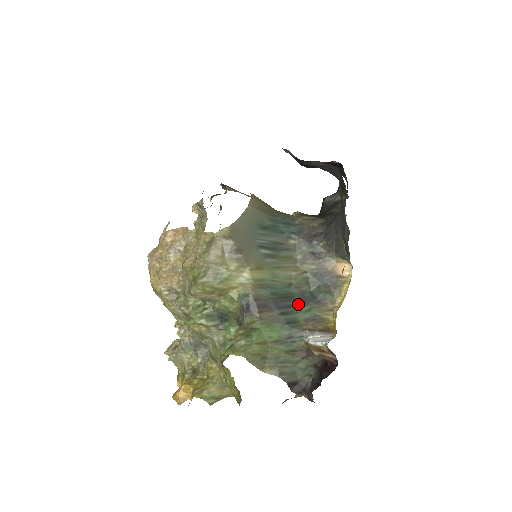
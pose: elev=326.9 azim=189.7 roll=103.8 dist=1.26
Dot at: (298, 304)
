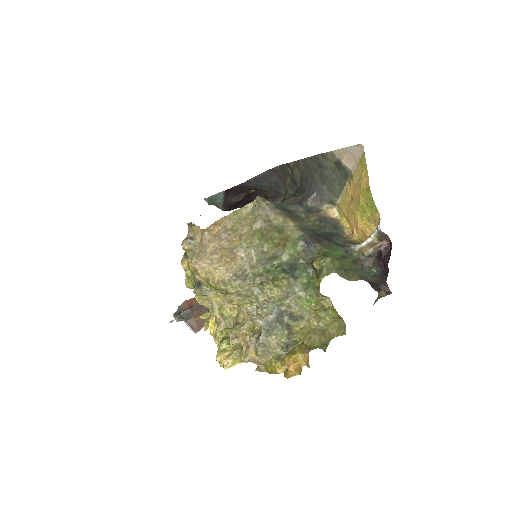
Dot at: (329, 238)
